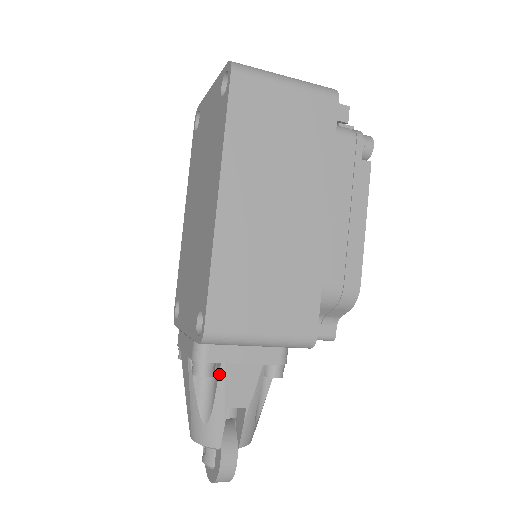
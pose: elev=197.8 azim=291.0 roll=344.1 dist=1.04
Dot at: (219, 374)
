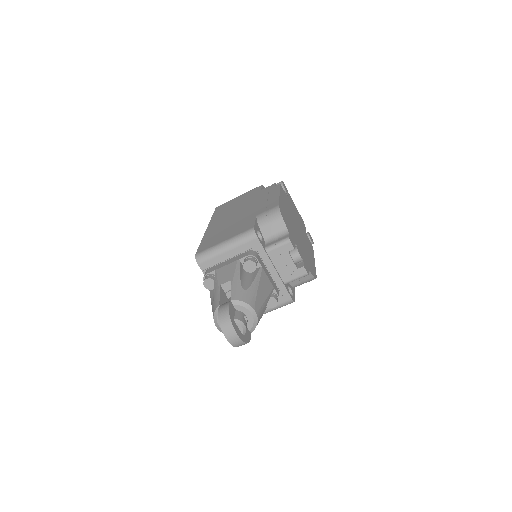
Dot at: (215, 276)
